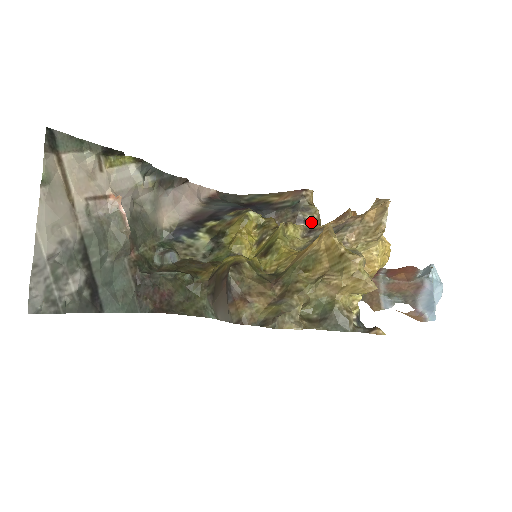
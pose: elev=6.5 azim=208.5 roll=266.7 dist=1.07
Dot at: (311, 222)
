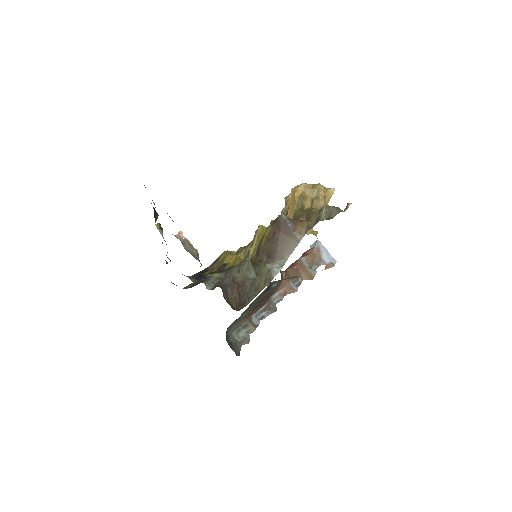
Dot at: occluded
